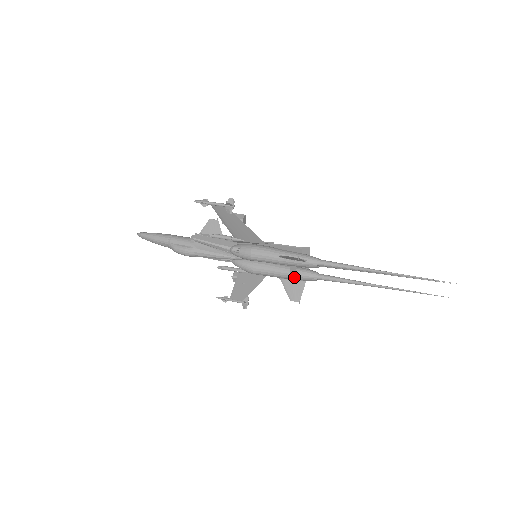
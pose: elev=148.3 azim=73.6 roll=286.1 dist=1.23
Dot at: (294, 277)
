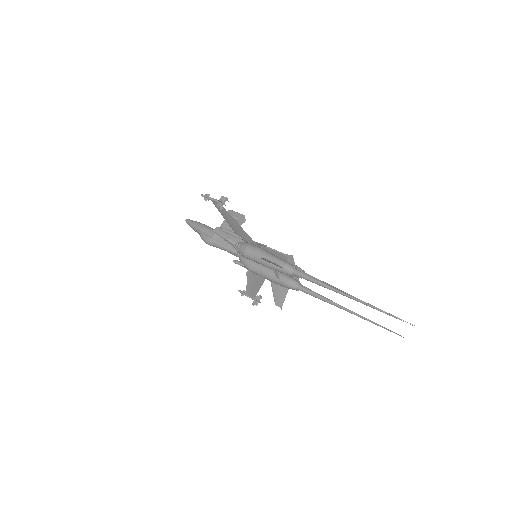
Dot at: (279, 282)
